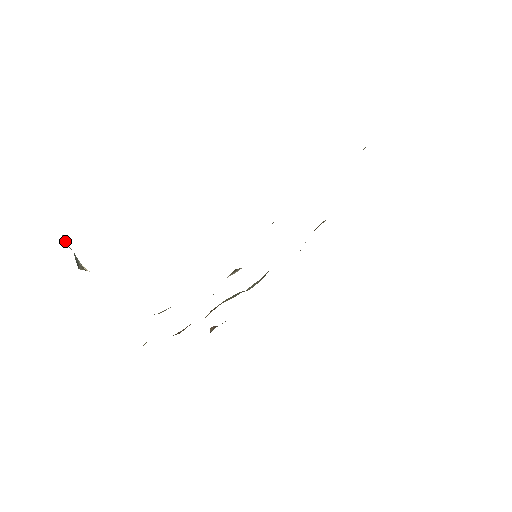
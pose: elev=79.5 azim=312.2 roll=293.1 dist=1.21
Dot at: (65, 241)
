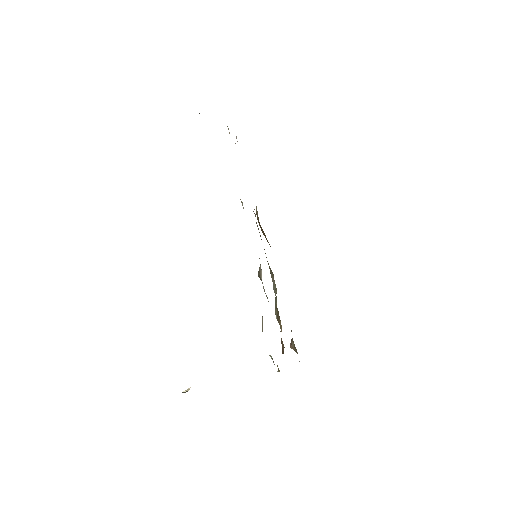
Dot at: occluded
